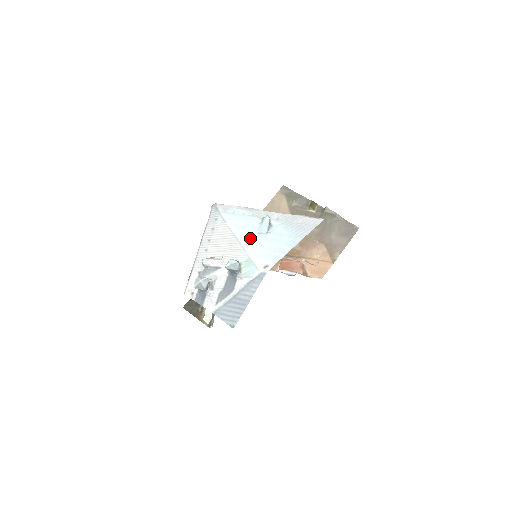
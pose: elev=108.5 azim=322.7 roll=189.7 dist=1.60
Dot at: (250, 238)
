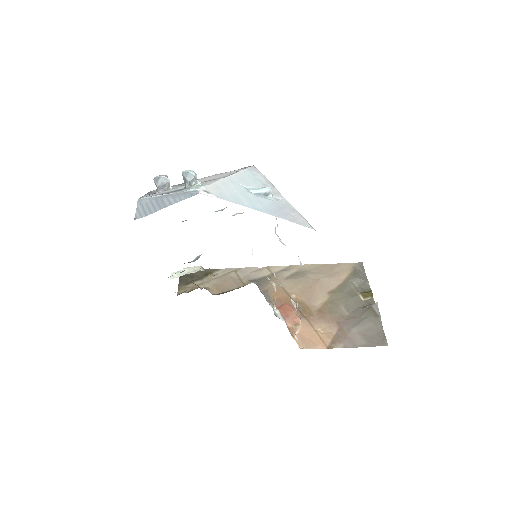
Dot at: (233, 183)
